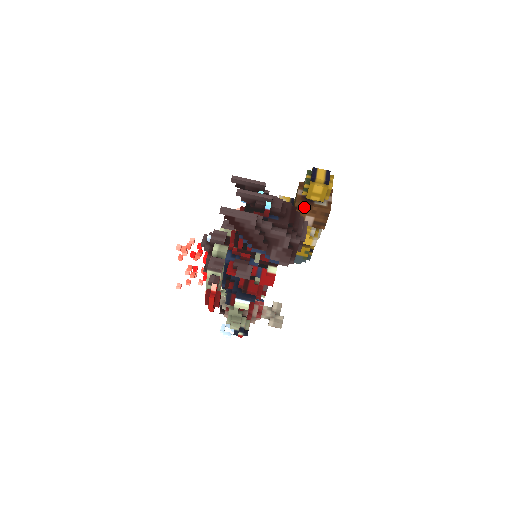
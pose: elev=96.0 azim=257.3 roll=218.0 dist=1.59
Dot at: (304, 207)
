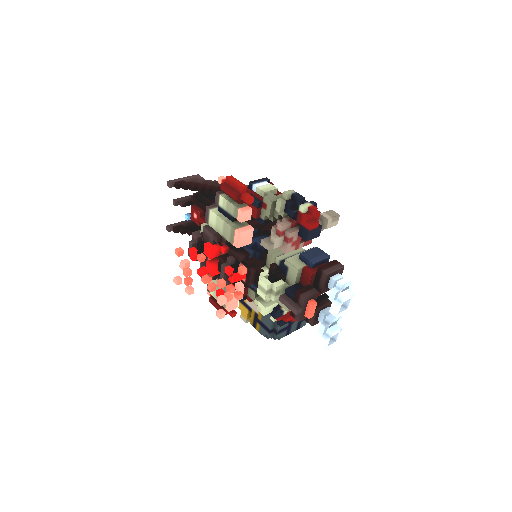
Dot at: occluded
